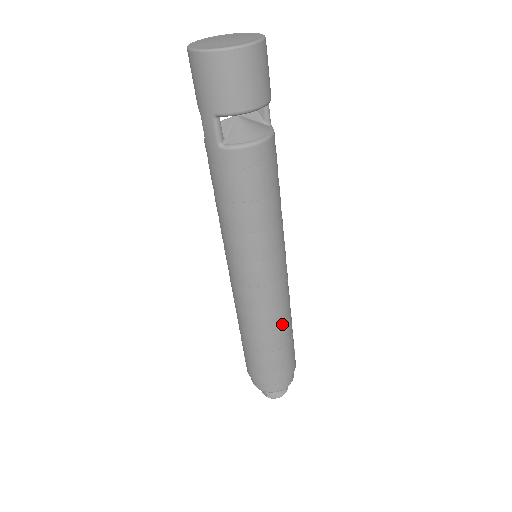
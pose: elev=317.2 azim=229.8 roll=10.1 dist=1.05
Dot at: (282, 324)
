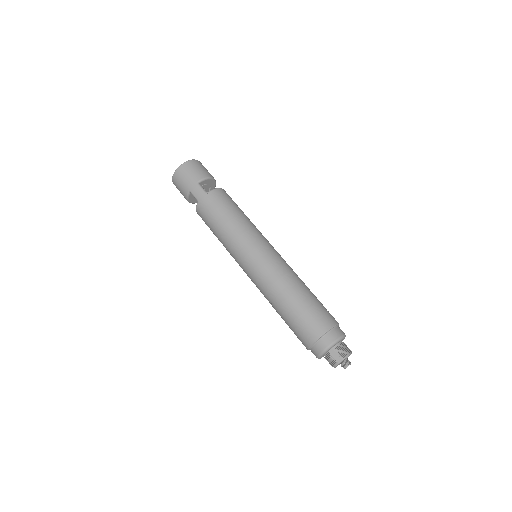
Dot at: (300, 279)
